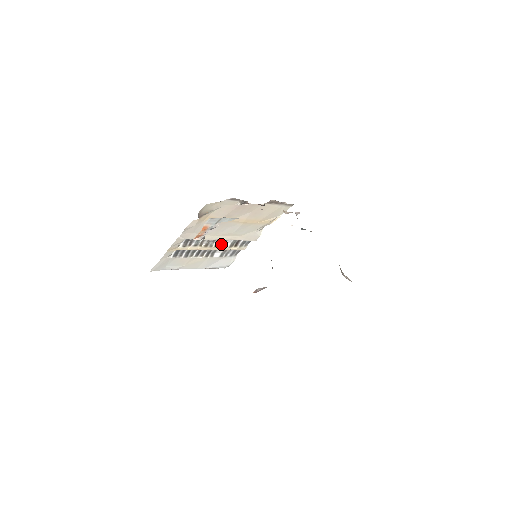
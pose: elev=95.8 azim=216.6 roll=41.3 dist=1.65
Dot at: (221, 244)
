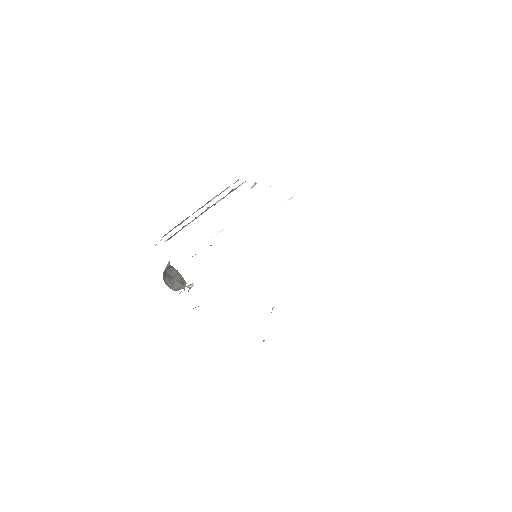
Dot at: (212, 205)
